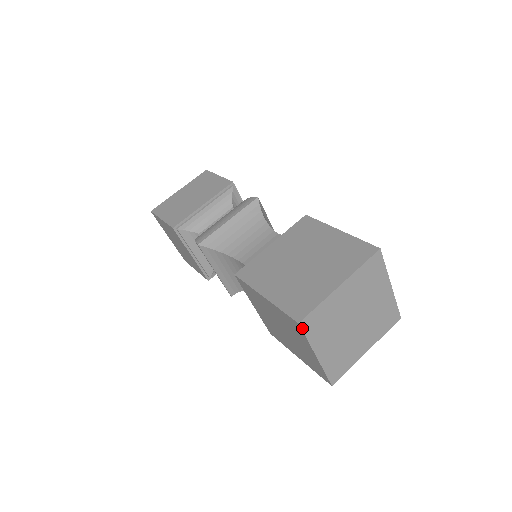
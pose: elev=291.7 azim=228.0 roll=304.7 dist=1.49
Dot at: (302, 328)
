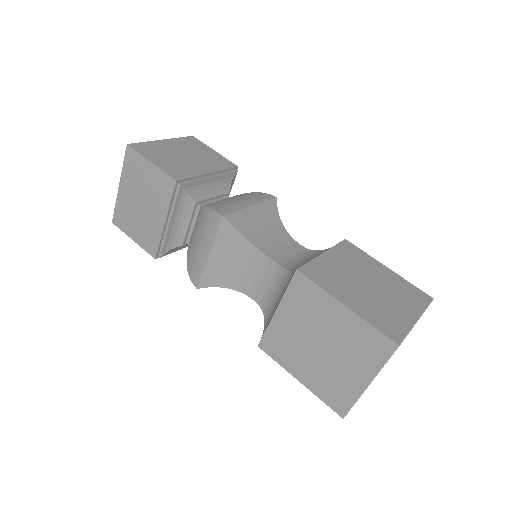
Dot at: occluded
